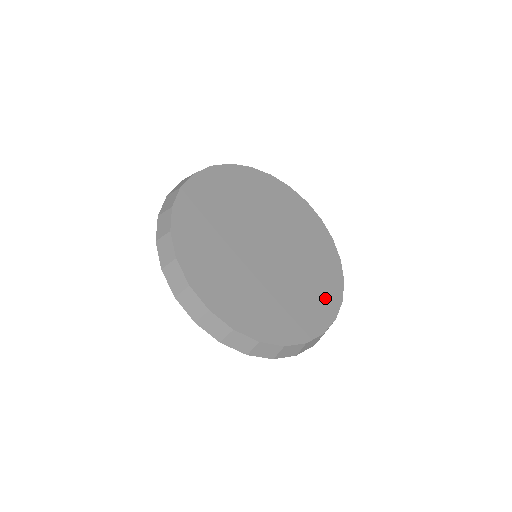
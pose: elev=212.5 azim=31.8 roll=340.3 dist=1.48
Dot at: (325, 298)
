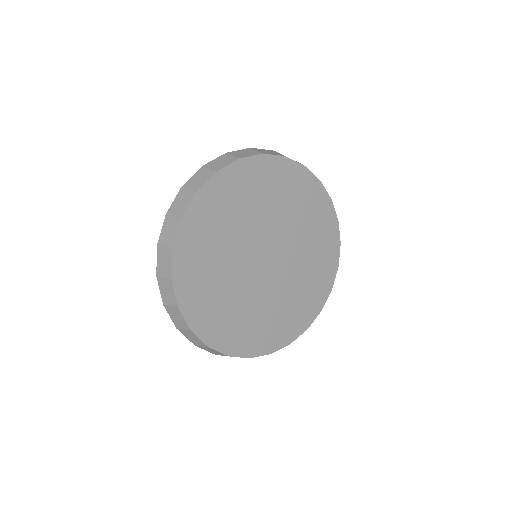
Dot at: (293, 322)
